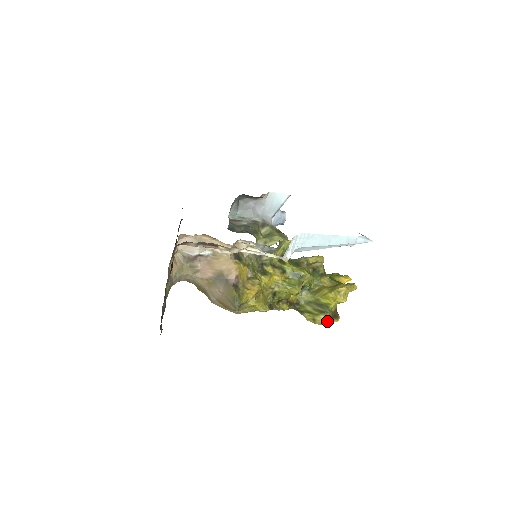
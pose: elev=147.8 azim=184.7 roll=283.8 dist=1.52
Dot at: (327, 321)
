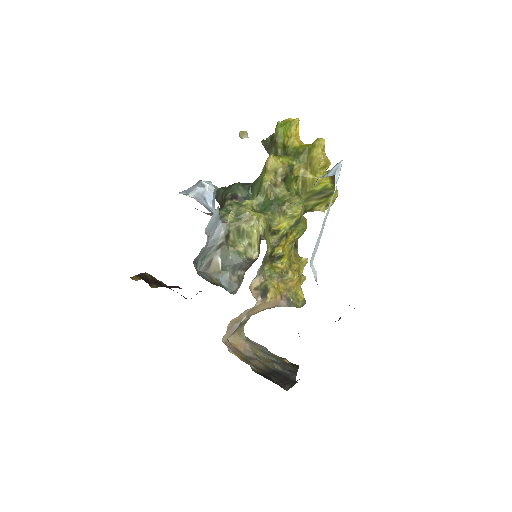
Dot at: (337, 195)
